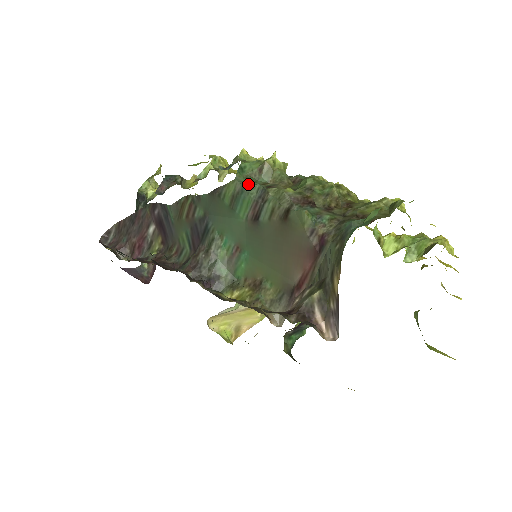
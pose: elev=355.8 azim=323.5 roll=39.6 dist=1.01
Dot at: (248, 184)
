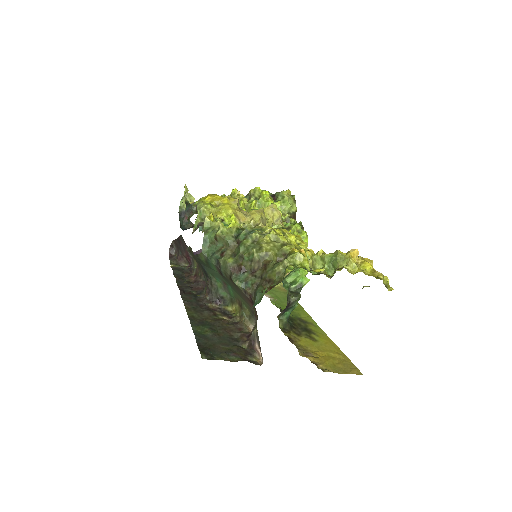
Dot at: (209, 255)
